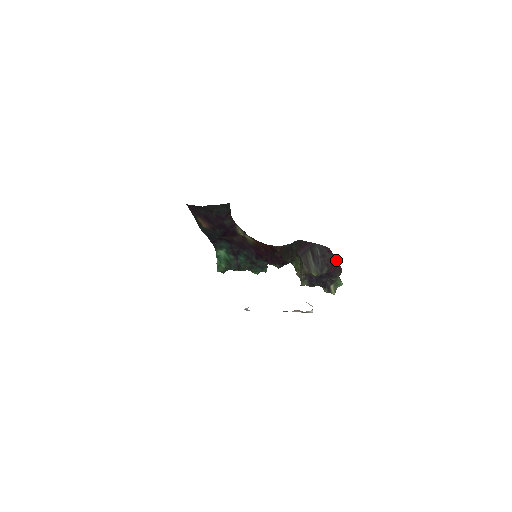
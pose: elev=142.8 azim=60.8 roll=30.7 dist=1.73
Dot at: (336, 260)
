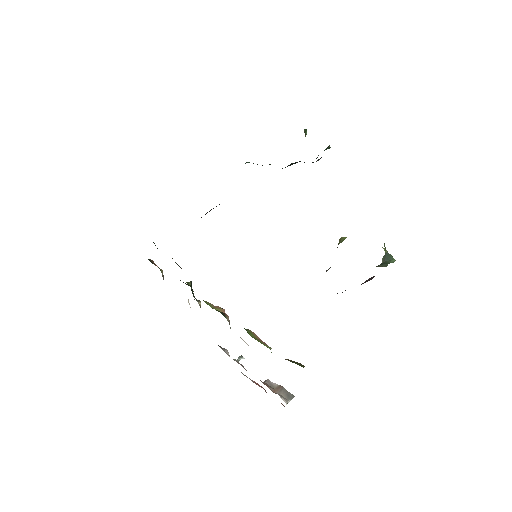
Dot at: occluded
